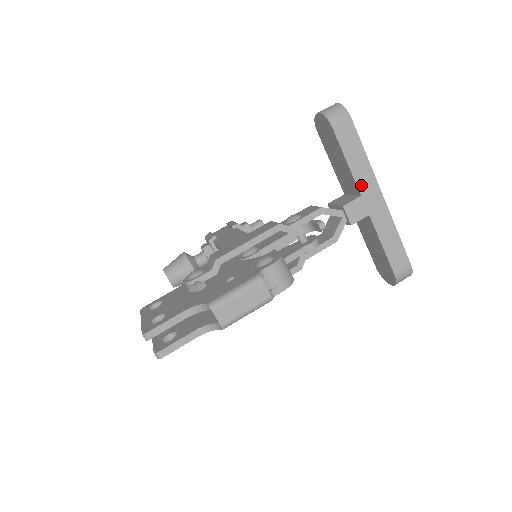
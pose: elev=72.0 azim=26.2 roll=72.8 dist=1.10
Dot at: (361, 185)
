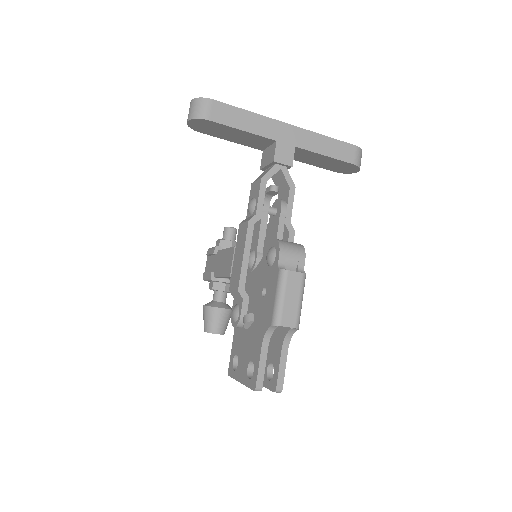
Dot at: (269, 134)
